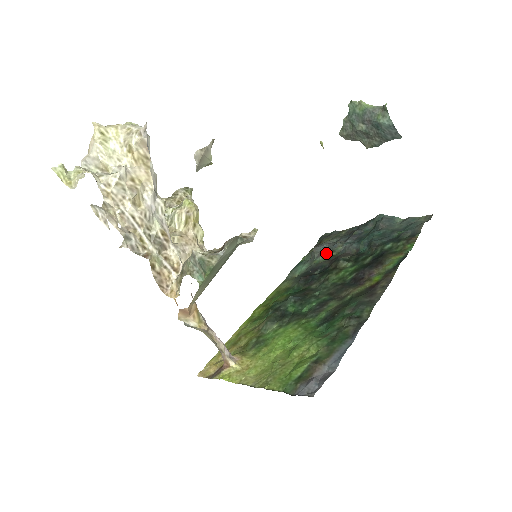
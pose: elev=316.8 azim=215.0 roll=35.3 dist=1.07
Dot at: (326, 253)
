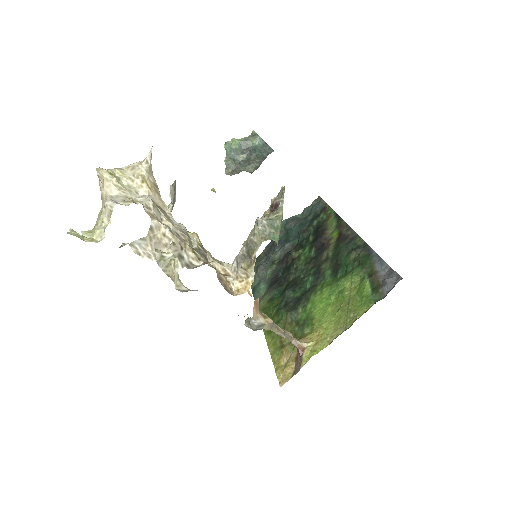
Dot at: (270, 265)
